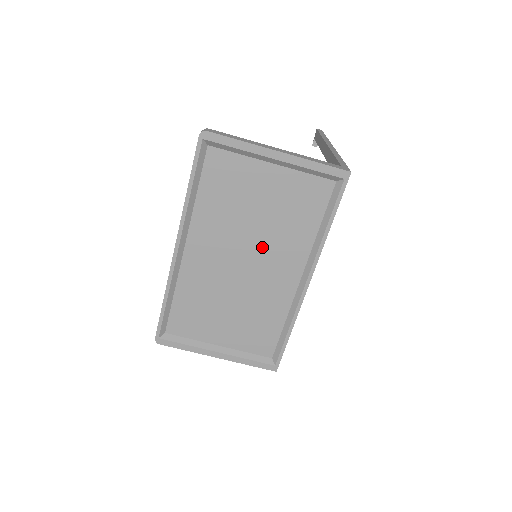
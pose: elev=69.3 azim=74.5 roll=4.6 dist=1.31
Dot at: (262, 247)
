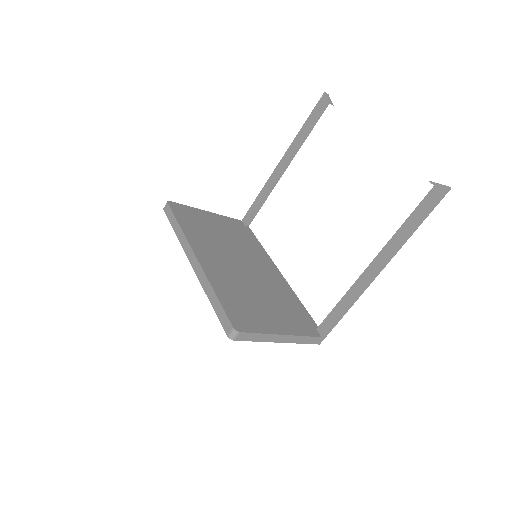
Dot at: occluded
